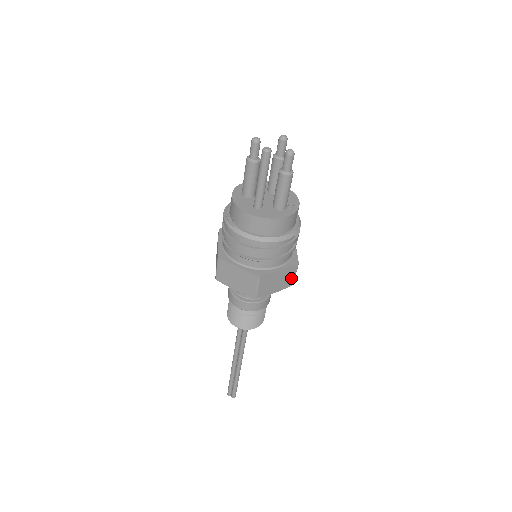
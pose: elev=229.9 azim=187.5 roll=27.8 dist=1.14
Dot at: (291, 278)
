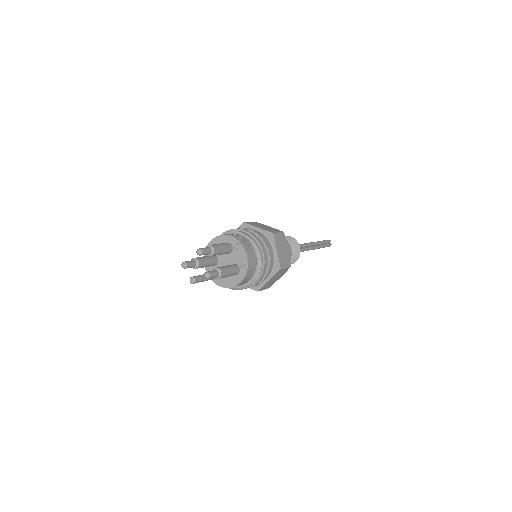
Dot at: (284, 270)
